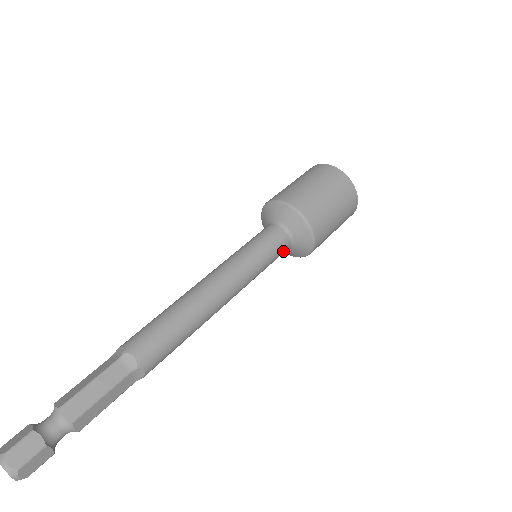
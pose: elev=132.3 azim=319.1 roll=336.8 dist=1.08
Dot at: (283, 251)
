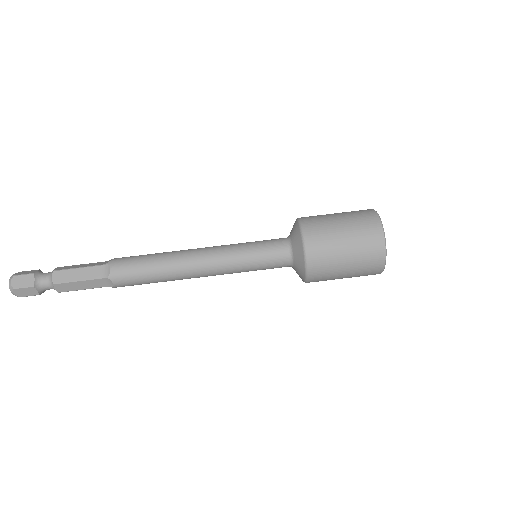
Dot at: (280, 265)
